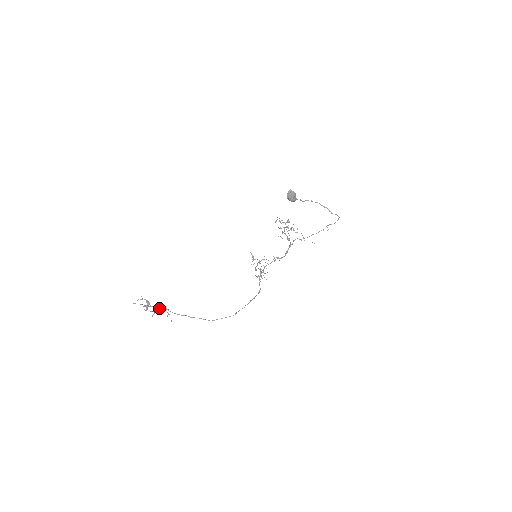
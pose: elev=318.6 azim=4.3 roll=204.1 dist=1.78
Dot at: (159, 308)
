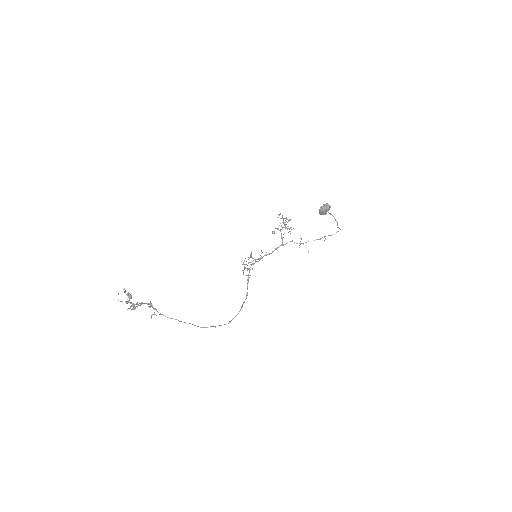
Dot at: (141, 304)
